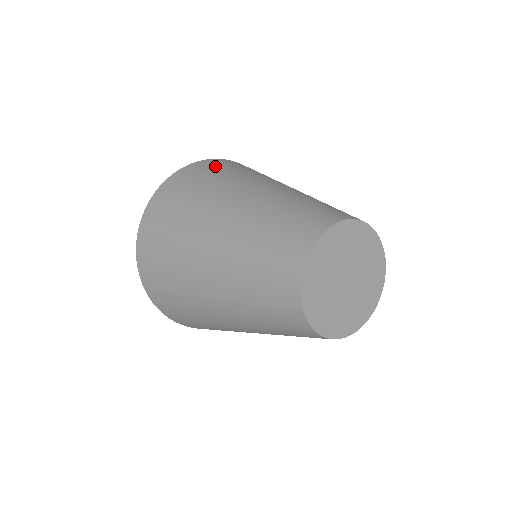
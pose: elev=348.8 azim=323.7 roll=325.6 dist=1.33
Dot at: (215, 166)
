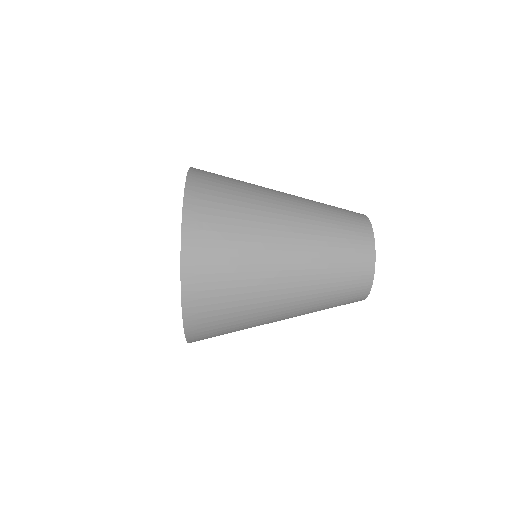
Dot at: (212, 197)
